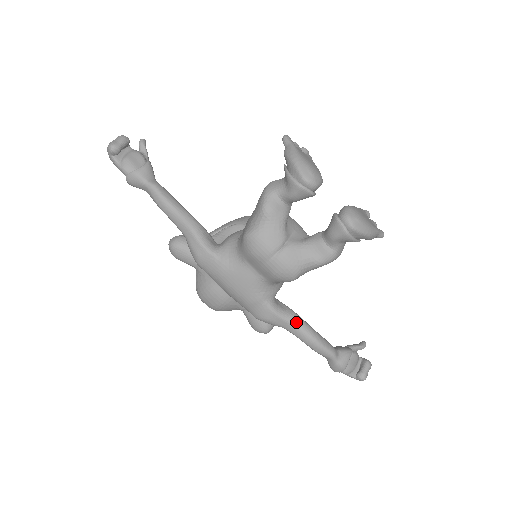
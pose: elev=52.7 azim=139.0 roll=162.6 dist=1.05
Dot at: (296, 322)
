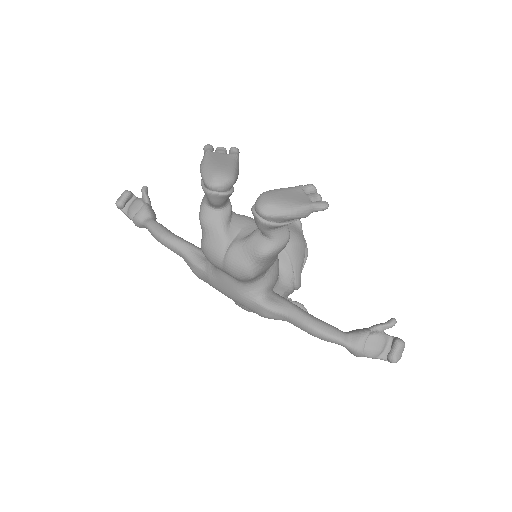
Dot at: (290, 314)
